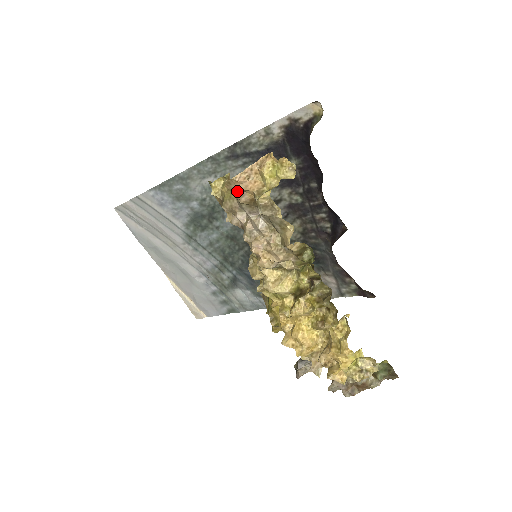
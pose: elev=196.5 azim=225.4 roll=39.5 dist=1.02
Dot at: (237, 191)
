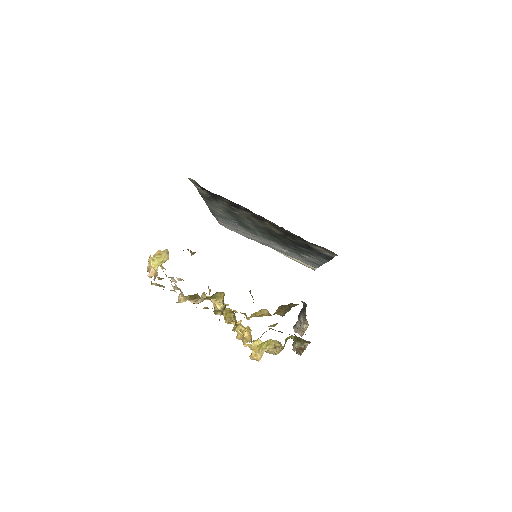
Dot at: occluded
